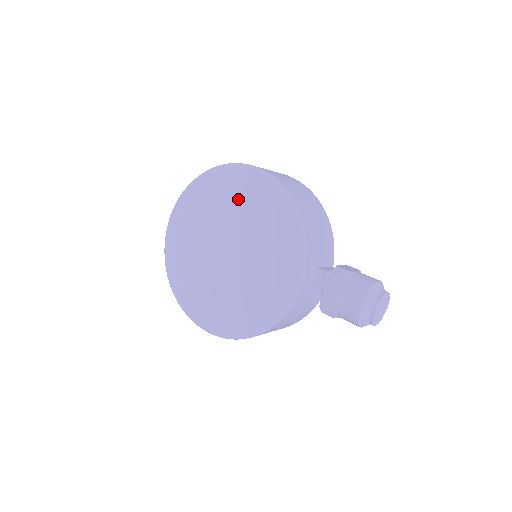
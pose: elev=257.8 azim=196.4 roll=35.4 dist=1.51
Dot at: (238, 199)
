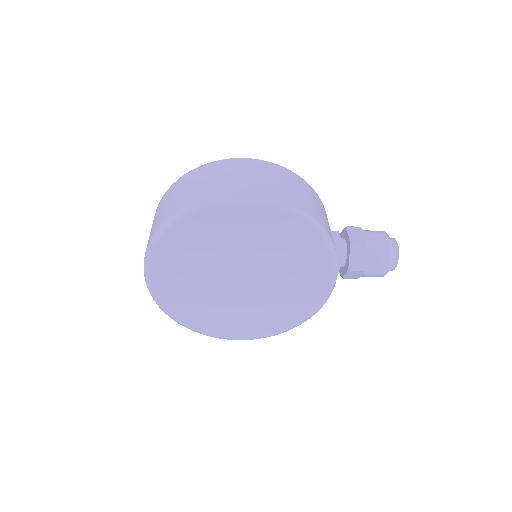
Dot at: (242, 233)
